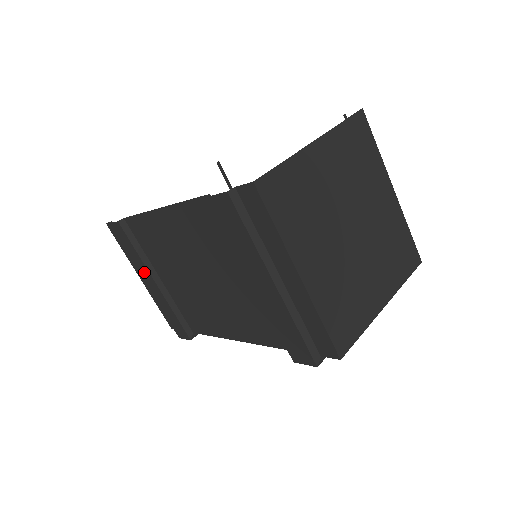
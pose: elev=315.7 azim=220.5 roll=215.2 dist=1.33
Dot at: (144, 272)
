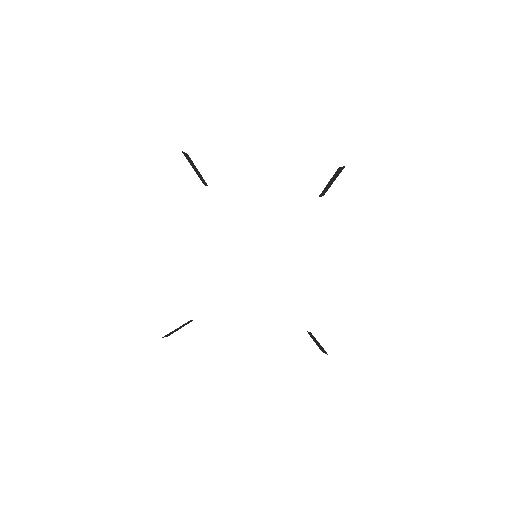
Dot at: occluded
